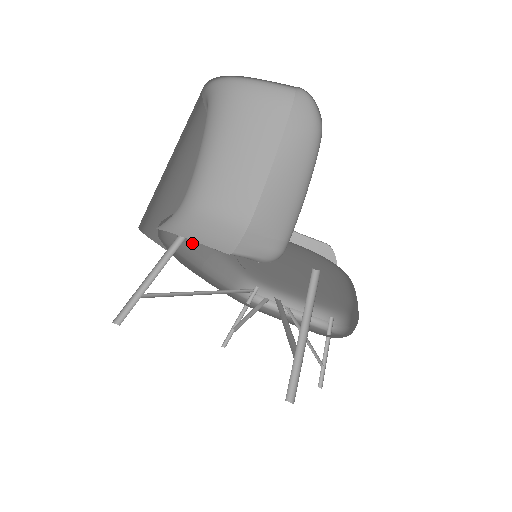
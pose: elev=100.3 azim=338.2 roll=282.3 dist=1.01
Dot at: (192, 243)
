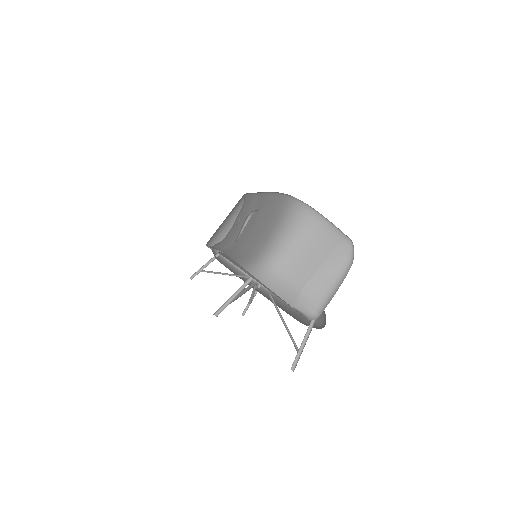
Dot at: (235, 252)
